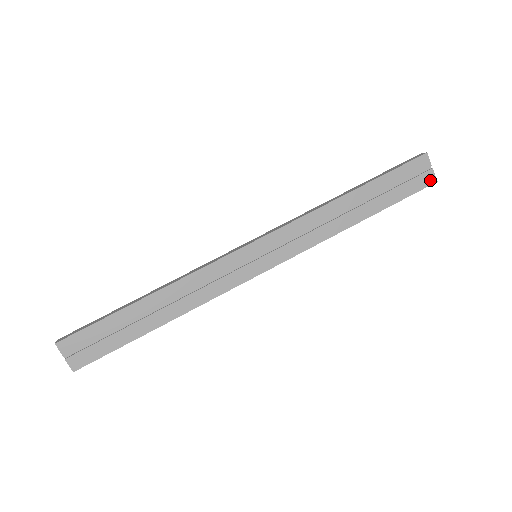
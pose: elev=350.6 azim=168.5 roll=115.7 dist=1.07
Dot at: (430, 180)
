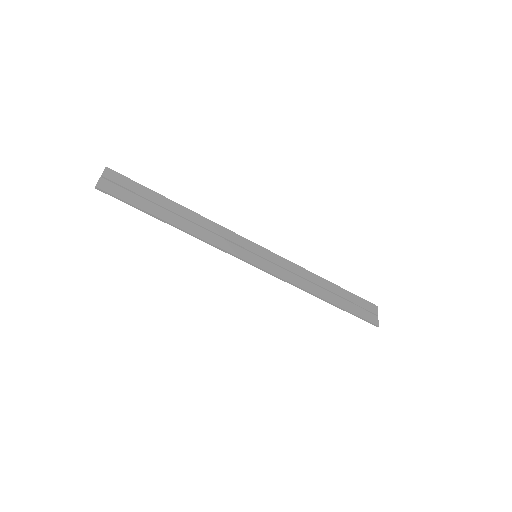
Dot at: (375, 321)
